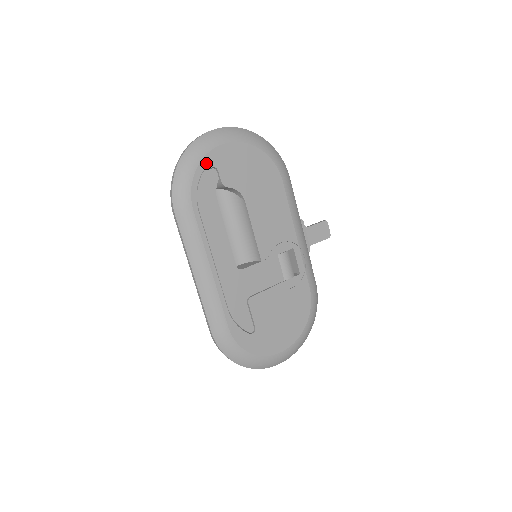
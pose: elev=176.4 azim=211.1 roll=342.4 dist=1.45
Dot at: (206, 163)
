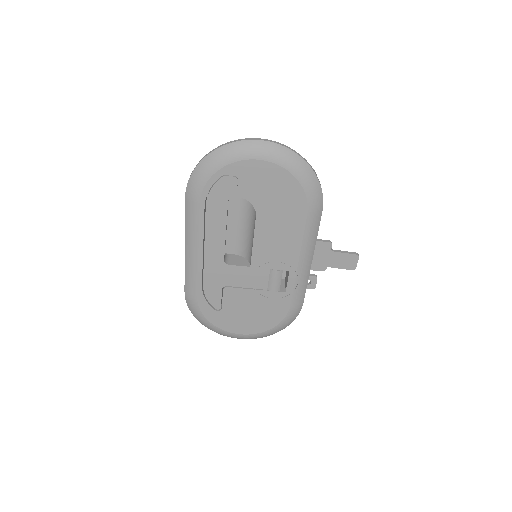
Dot at: (229, 170)
